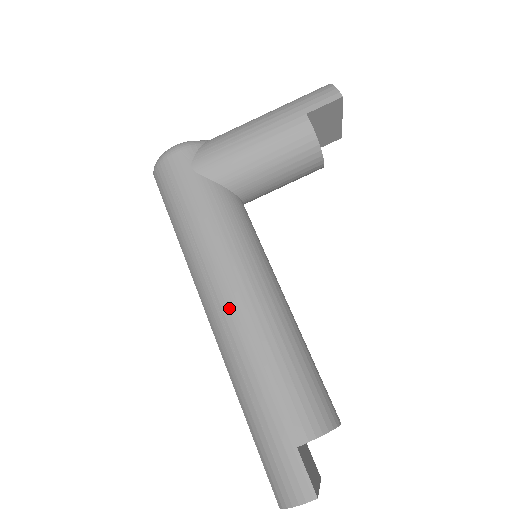
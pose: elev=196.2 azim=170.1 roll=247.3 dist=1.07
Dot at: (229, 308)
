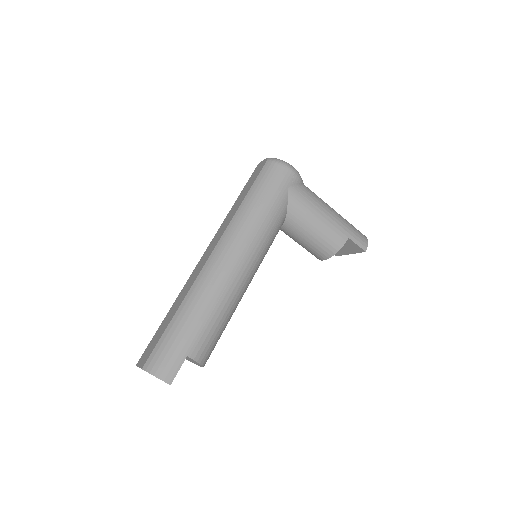
Dot at: (230, 266)
